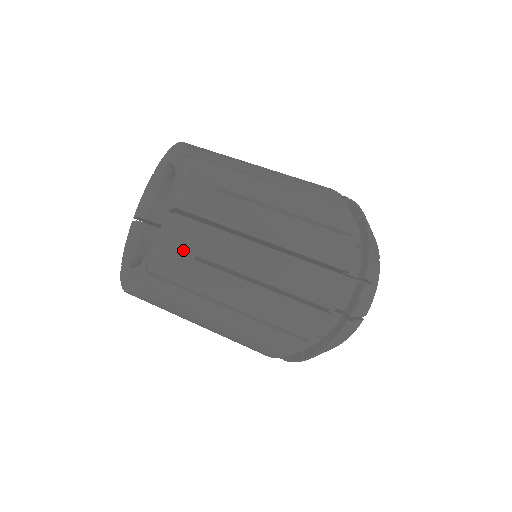
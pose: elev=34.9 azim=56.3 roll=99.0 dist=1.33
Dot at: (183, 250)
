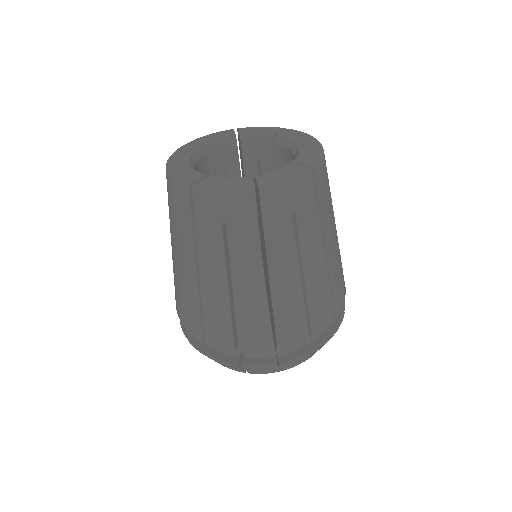
Dot at: (294, 198)
